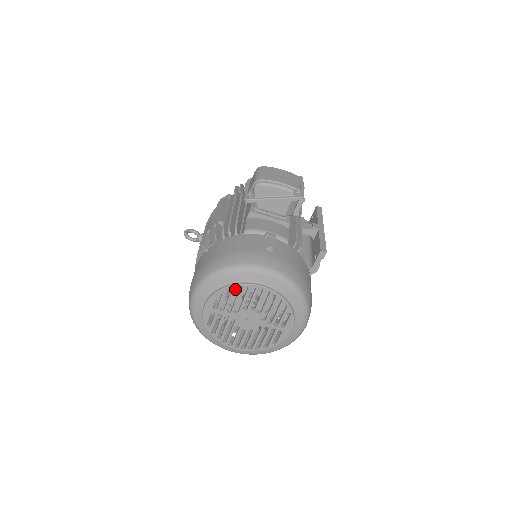
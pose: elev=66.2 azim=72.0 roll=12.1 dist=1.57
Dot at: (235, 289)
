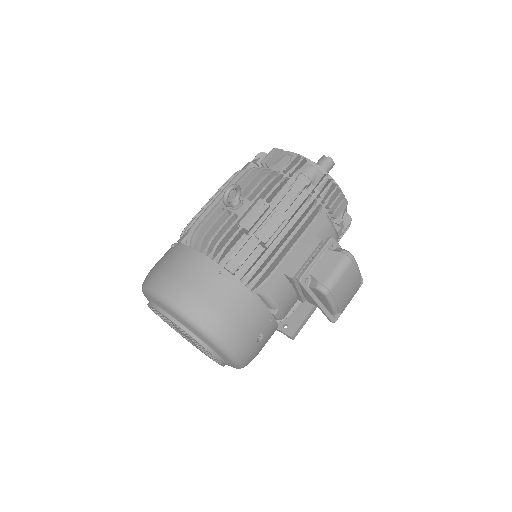
Dot at: occluded
